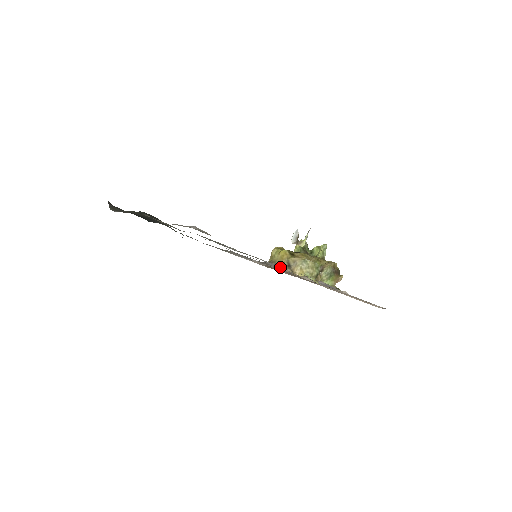
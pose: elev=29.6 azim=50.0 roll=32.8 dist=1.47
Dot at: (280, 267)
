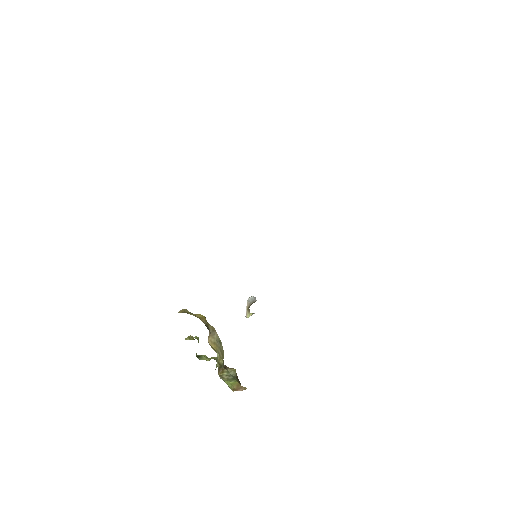
Dot at: occluded
